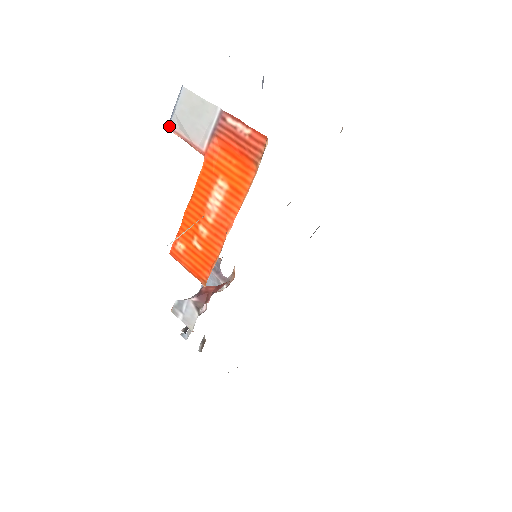
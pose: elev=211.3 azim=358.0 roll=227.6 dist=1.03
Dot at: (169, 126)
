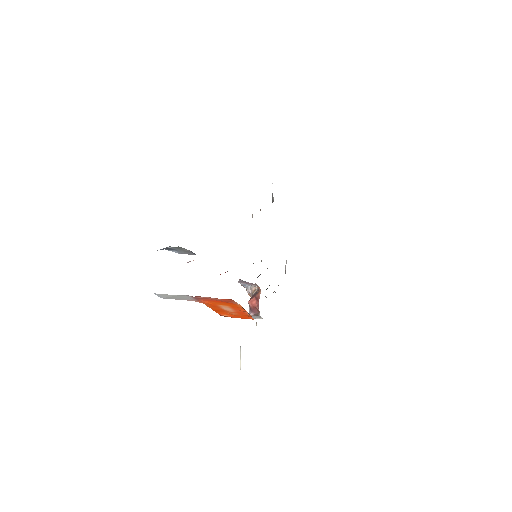
Dot at: occluded
